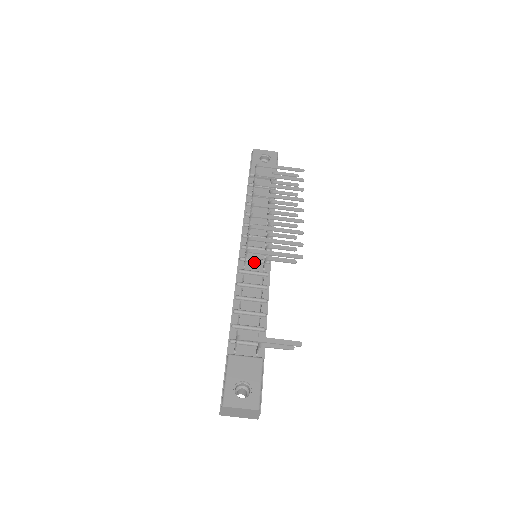
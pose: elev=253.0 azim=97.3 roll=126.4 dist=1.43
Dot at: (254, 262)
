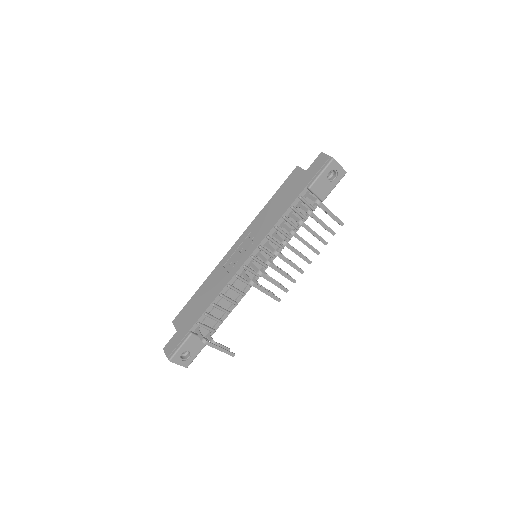
Dot at: (250, 272)
